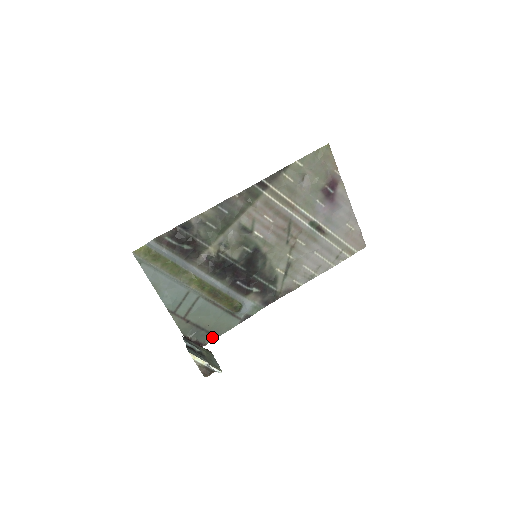
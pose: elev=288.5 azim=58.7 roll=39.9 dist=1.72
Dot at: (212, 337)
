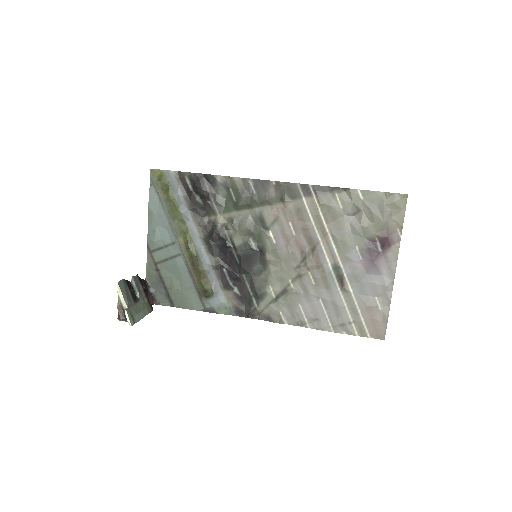
Dot at: (169, 303)
